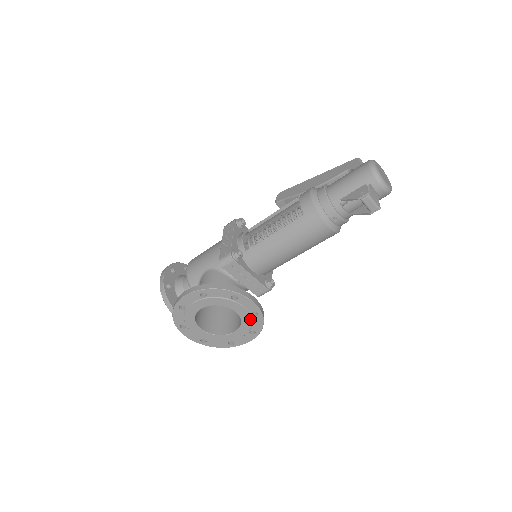
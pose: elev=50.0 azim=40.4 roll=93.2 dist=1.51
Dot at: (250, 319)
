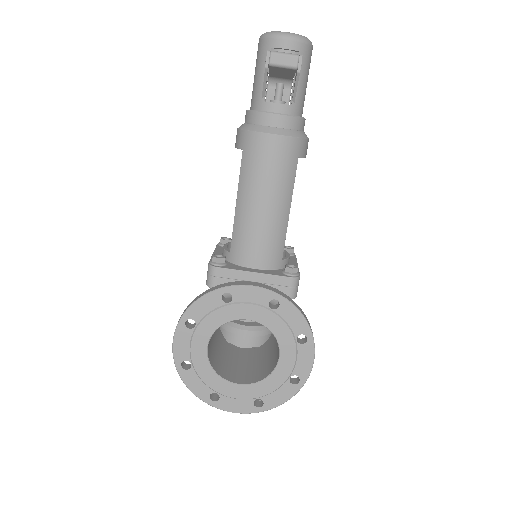
Dot at: (277, 318)
